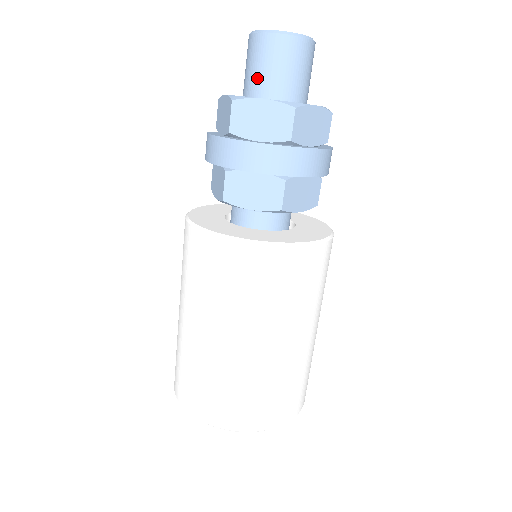
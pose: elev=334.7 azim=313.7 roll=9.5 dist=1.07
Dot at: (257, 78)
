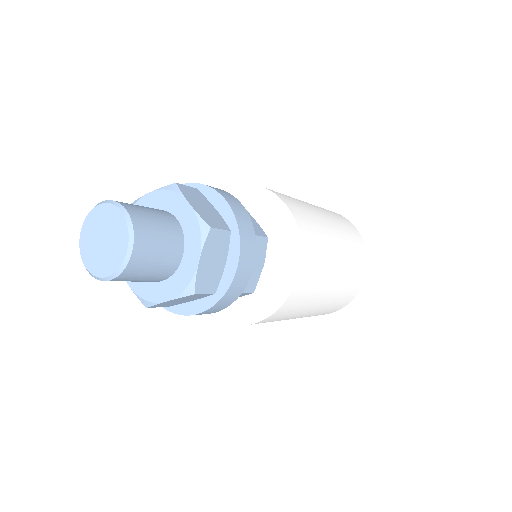
Dot at: occluded
